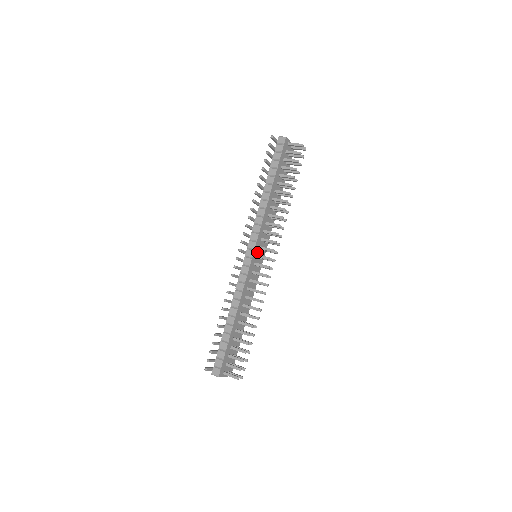
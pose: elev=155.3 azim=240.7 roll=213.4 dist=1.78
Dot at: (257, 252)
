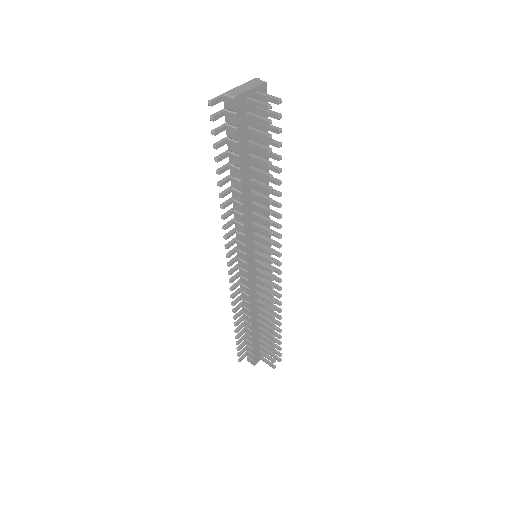
Dot at: (254, 258)
